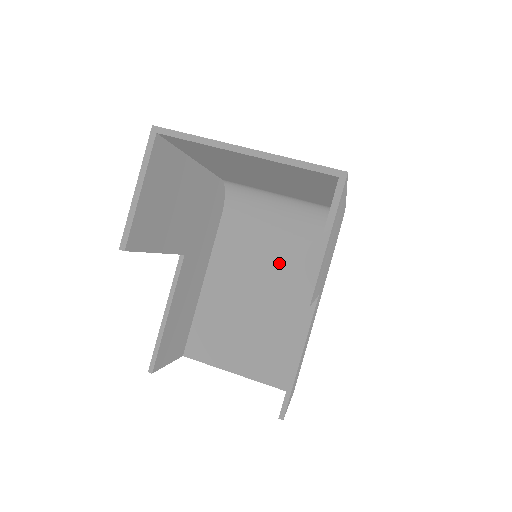
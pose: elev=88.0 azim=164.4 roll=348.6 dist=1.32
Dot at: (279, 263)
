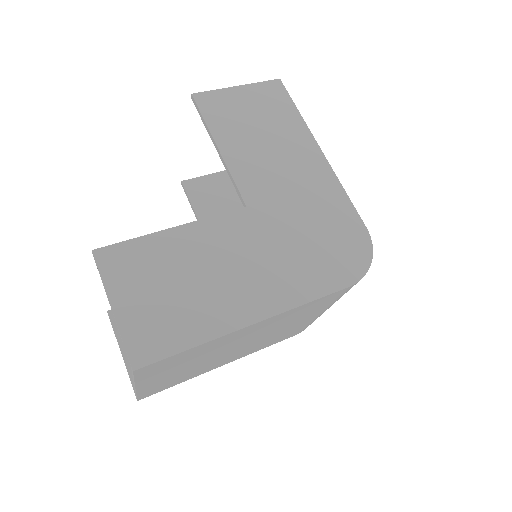
Dot at: occluded
